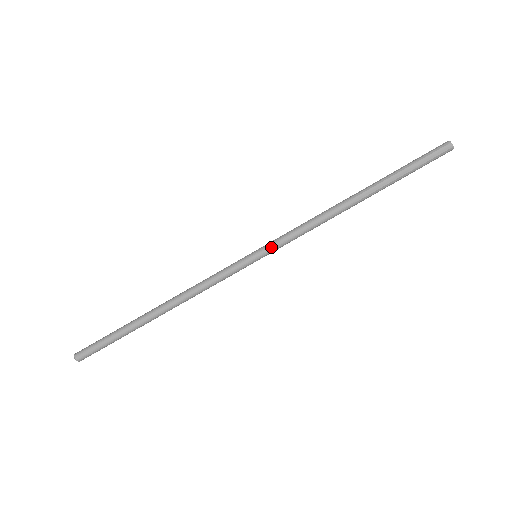
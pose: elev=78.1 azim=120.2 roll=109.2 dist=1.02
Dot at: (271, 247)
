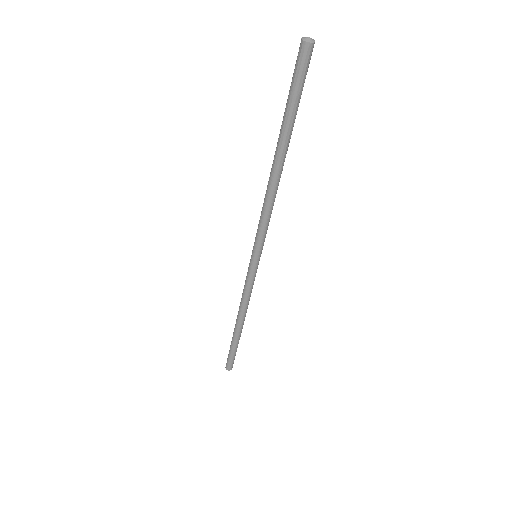
Dot at: (257, 246)
